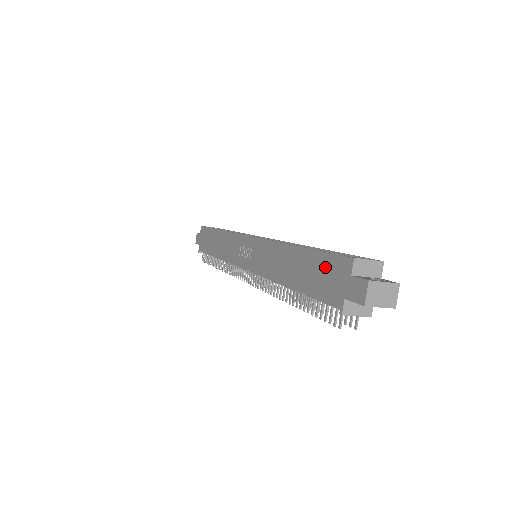
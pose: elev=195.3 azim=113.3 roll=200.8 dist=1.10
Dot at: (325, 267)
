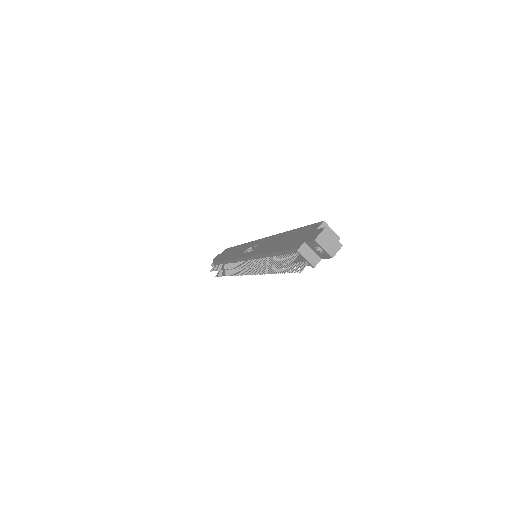
Dot at: (303, 232)
